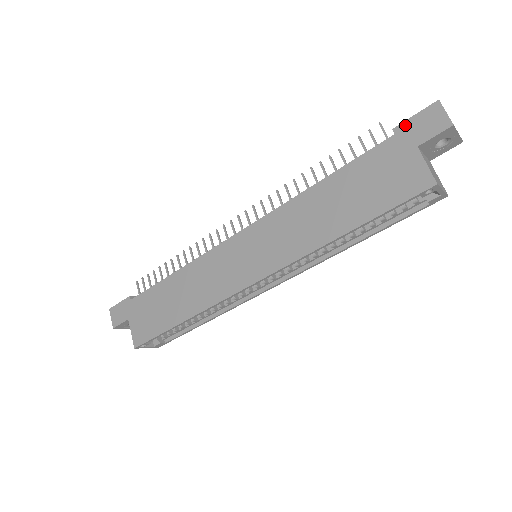
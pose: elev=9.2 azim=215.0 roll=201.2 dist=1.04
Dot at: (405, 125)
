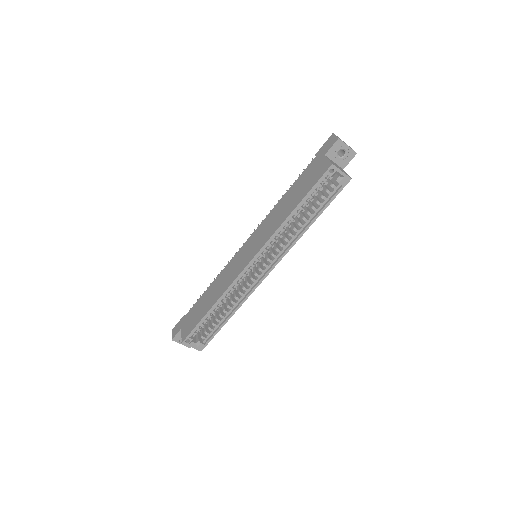
Dot at: (320, 150)
